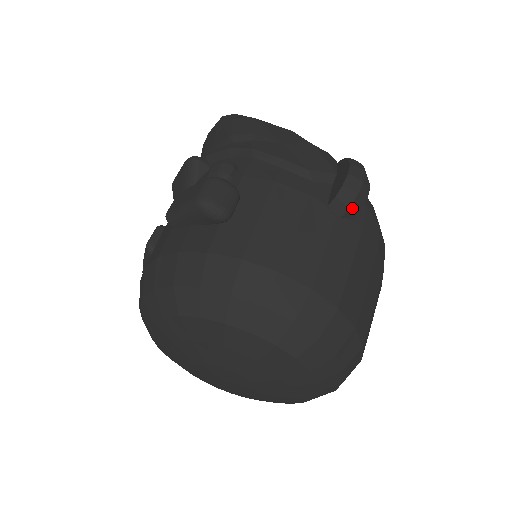
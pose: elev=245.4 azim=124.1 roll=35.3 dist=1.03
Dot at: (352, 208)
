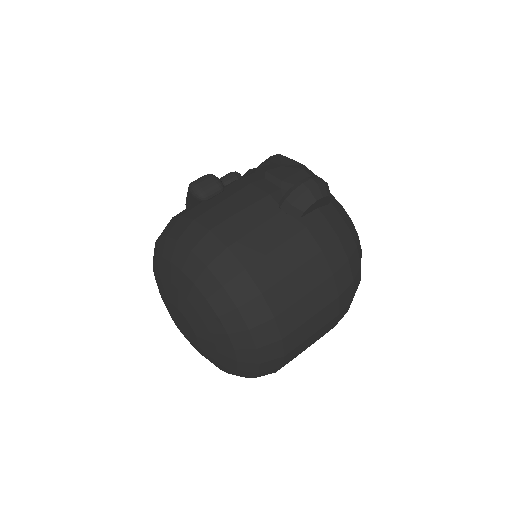
Dot at: (294, 206)
